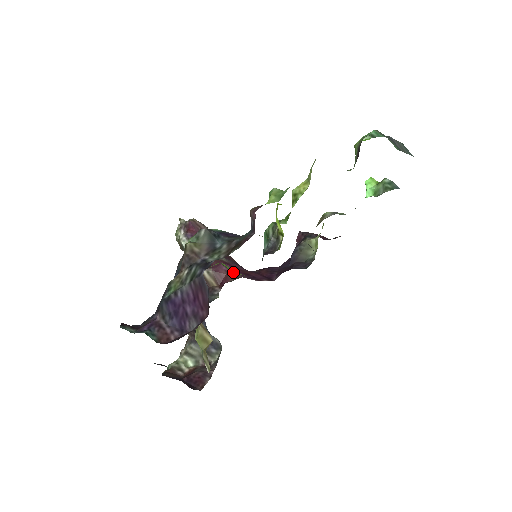
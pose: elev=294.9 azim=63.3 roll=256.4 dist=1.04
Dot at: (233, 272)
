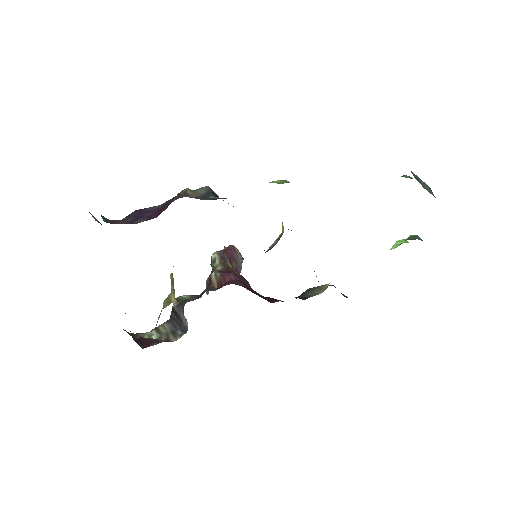
Dot at: (230, 265)
